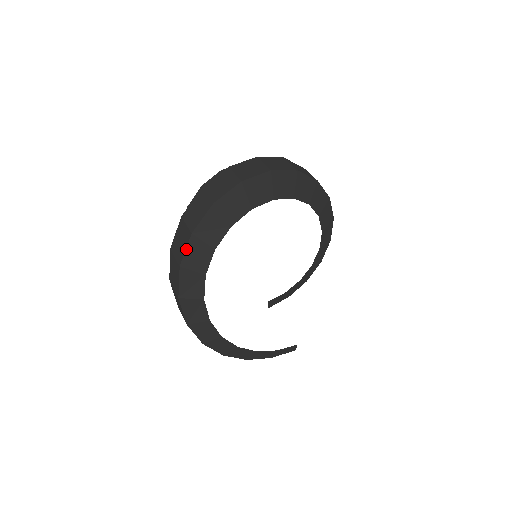
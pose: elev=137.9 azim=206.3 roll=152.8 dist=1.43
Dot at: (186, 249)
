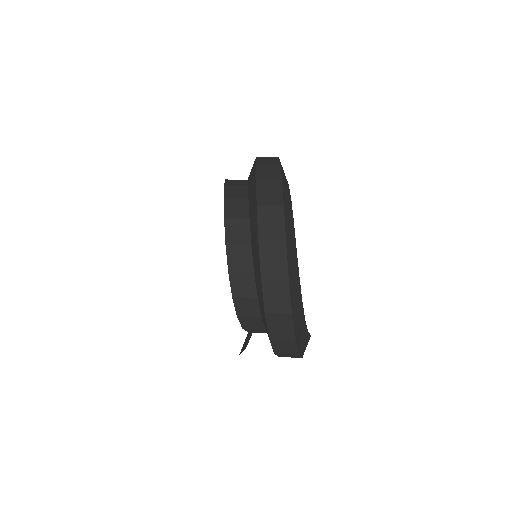
Dot at: (281, 170)
